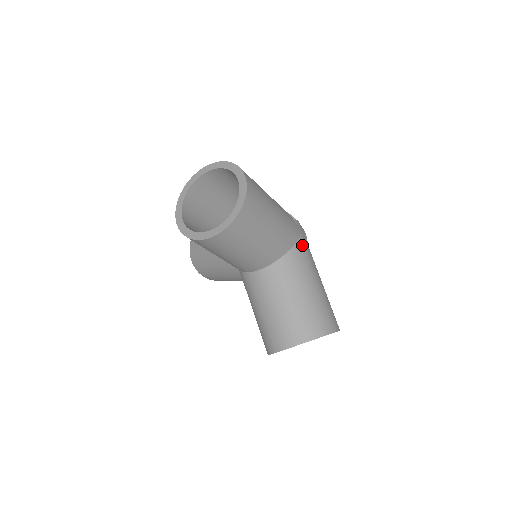
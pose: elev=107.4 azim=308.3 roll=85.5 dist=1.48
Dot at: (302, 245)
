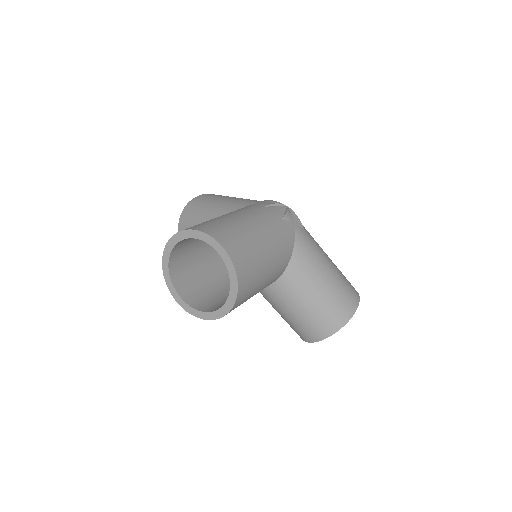
Dot at: (300, 242)
